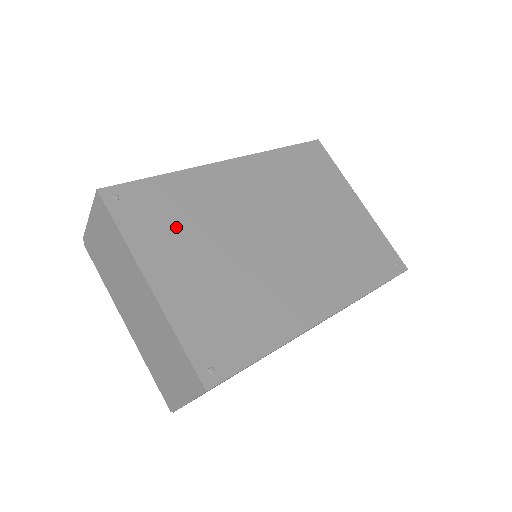
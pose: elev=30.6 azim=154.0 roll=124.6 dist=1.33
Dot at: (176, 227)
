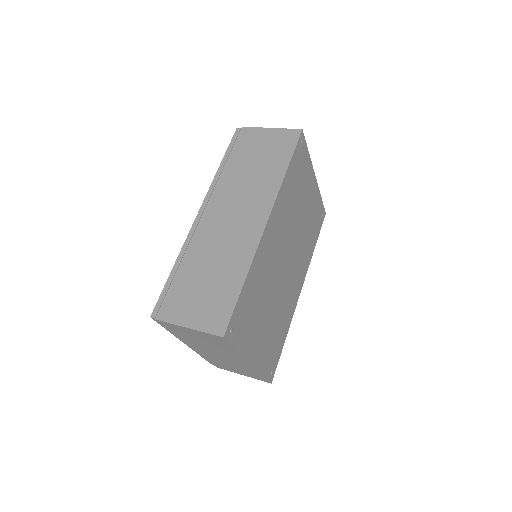
Dot at: (254, 314)
